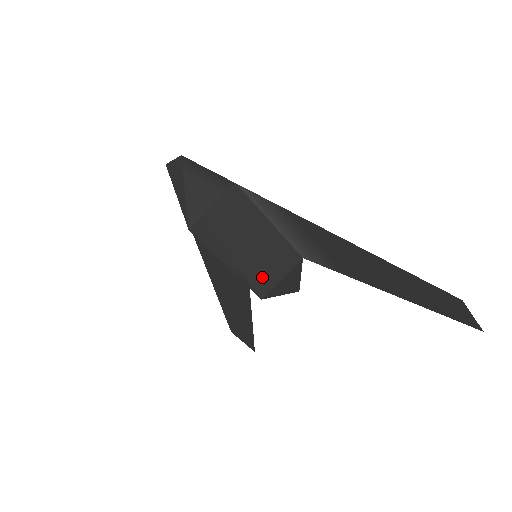
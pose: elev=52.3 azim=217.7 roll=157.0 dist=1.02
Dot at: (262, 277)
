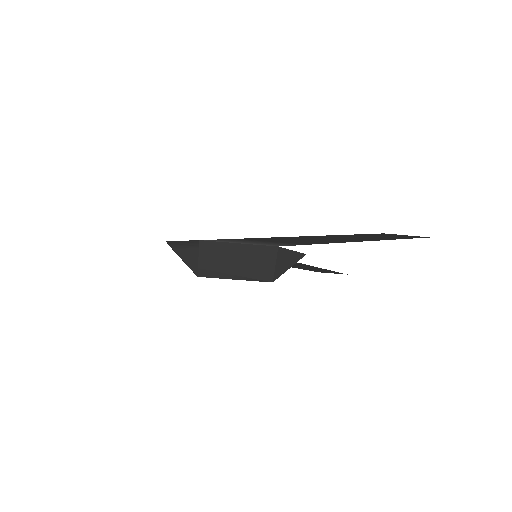
Dot at: (261, 272)
